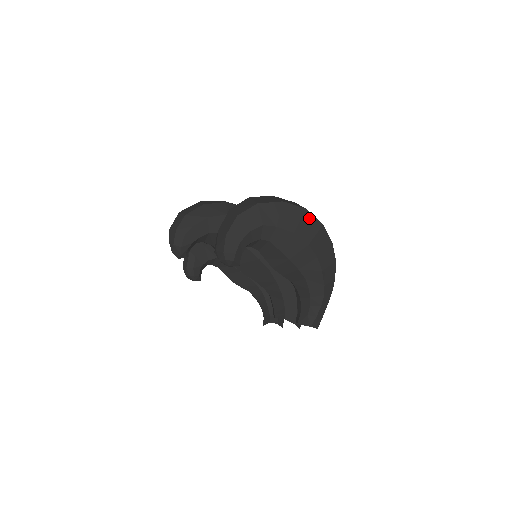
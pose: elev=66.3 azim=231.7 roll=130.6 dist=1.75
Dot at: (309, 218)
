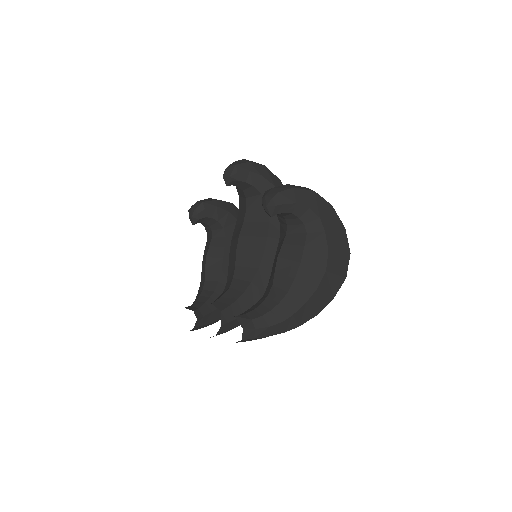
Dot at: (345, 260)
